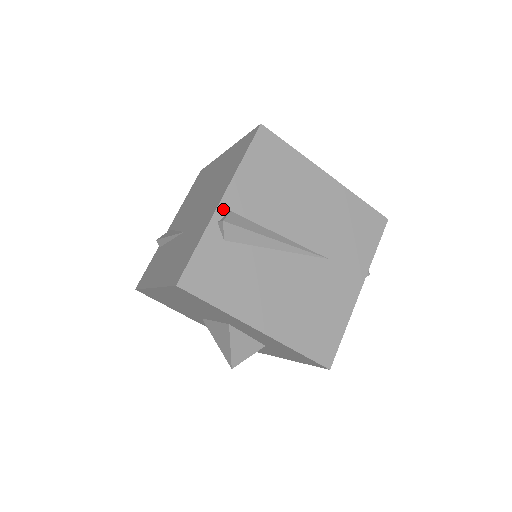
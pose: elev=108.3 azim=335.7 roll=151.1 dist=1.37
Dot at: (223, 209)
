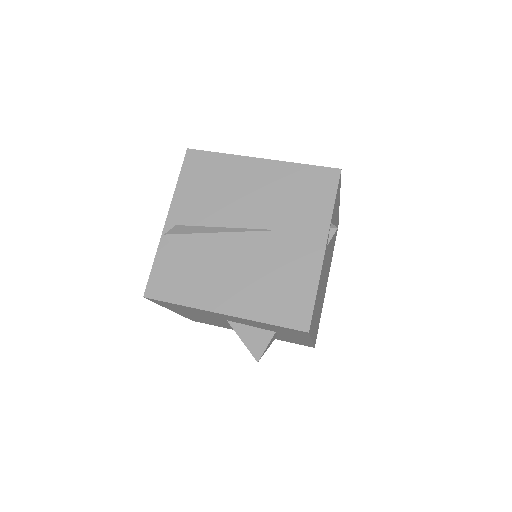
Dot at: (169, 226)
